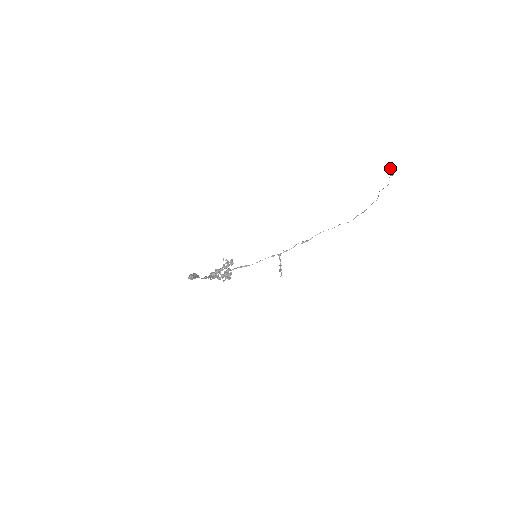
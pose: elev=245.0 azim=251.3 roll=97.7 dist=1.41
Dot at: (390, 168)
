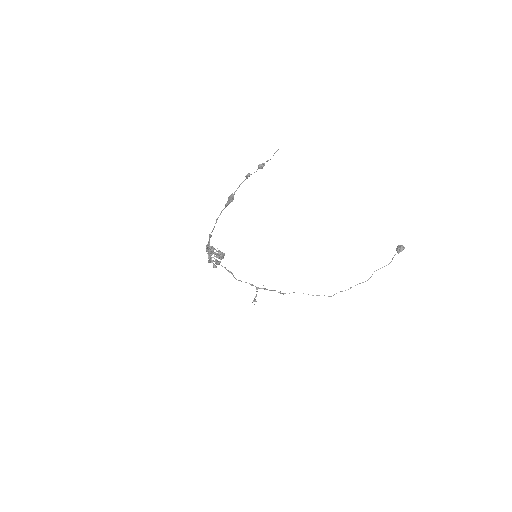
Dot at: (401, 245)
